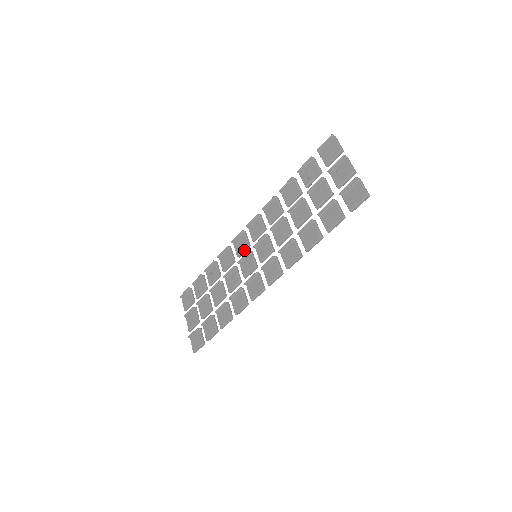
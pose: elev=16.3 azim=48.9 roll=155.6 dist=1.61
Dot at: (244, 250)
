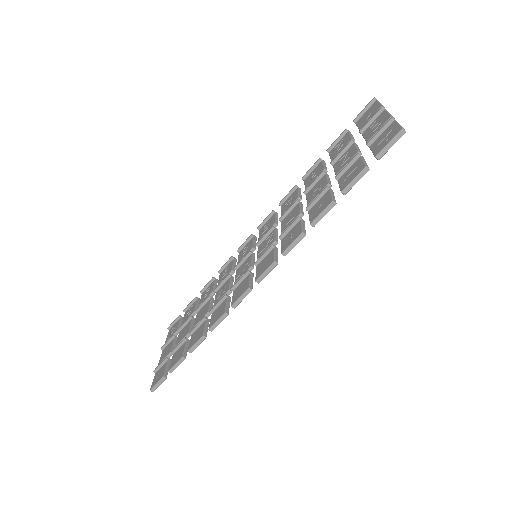
Dot at: occluded
